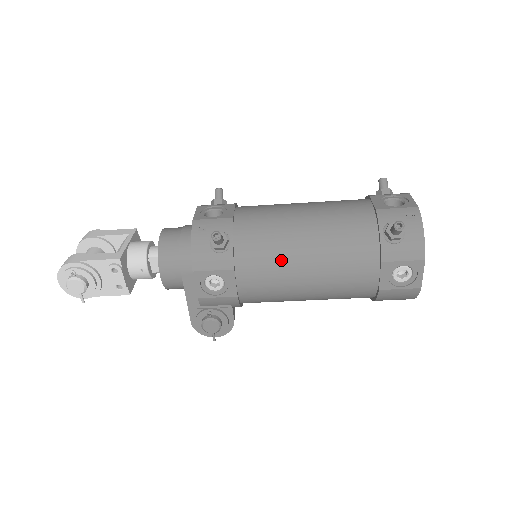
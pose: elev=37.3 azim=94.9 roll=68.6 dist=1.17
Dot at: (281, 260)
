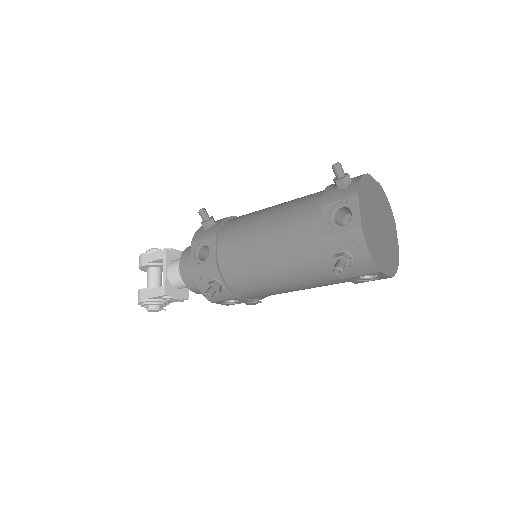
Dot at: (265, 287)
